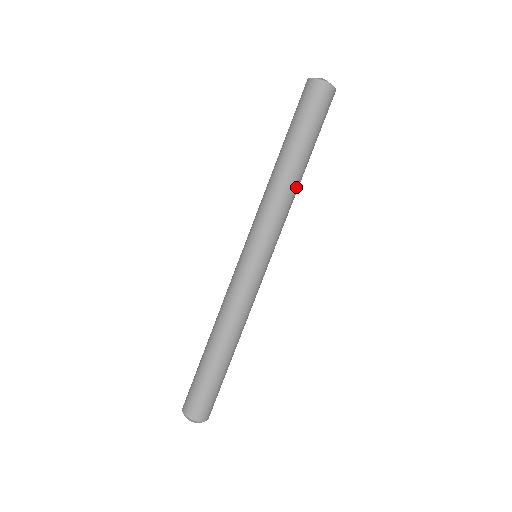
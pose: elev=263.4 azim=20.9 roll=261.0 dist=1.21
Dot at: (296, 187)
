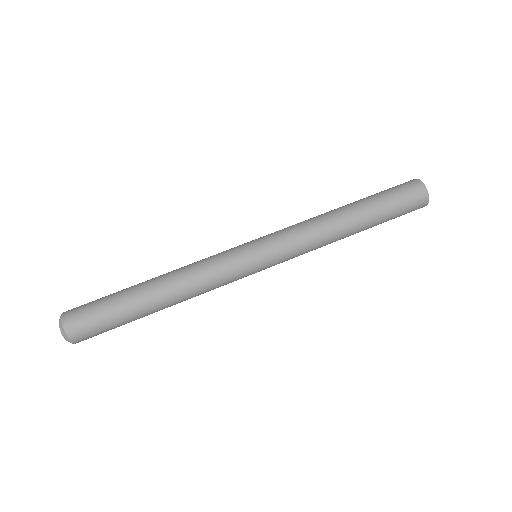
Dot at: (335, 227)
